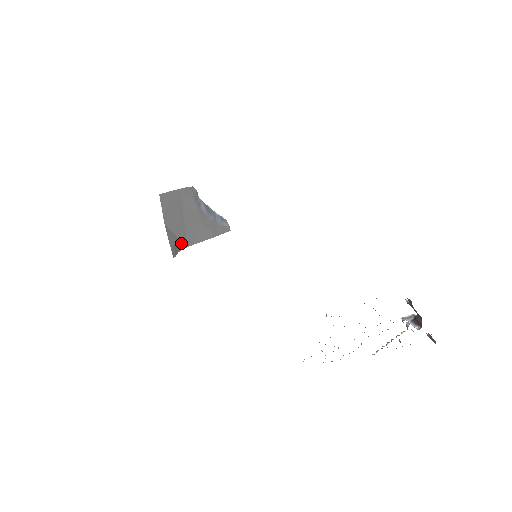
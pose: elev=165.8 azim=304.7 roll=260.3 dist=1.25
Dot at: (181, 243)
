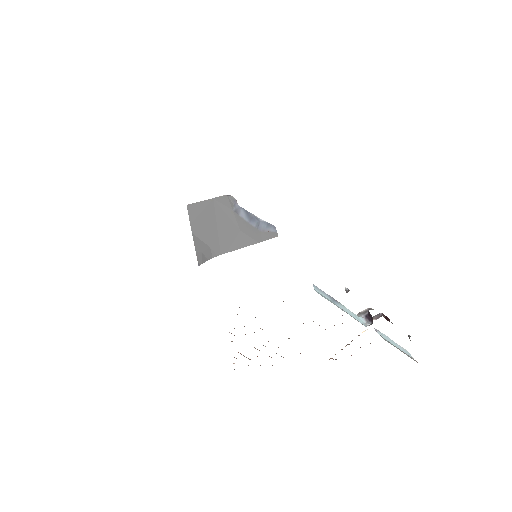
Dot at: (213, 251)
